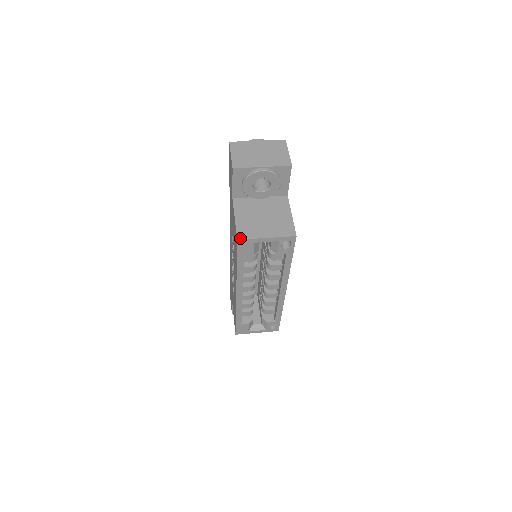
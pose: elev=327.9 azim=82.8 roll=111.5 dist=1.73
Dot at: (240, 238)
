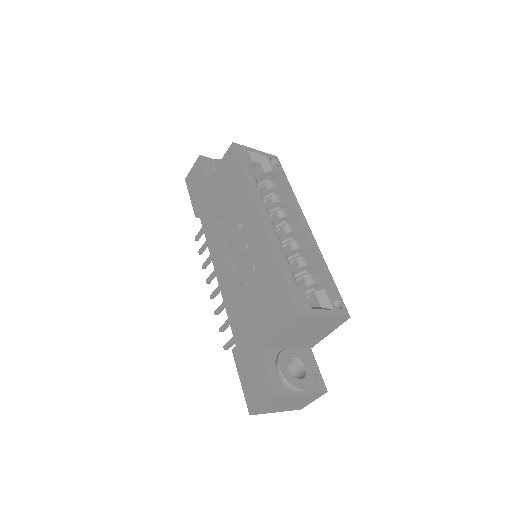
Dot at: (234, 144)
